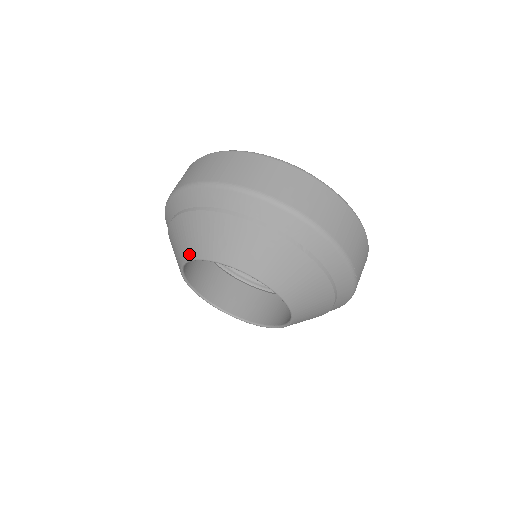
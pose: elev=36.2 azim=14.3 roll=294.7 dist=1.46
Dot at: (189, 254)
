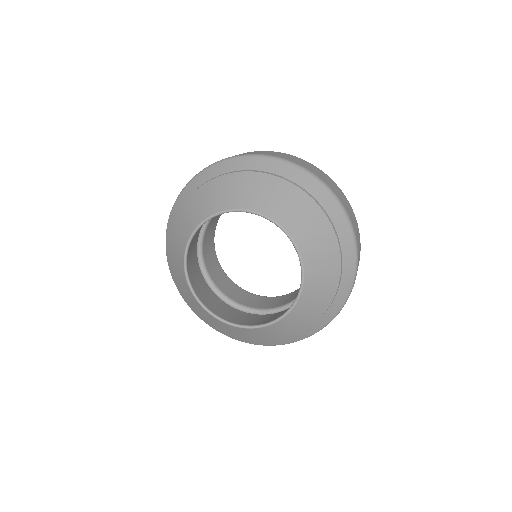
Dot at: (237, 204)
